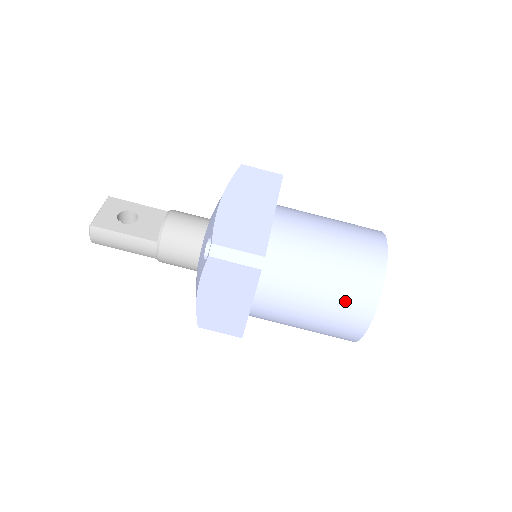
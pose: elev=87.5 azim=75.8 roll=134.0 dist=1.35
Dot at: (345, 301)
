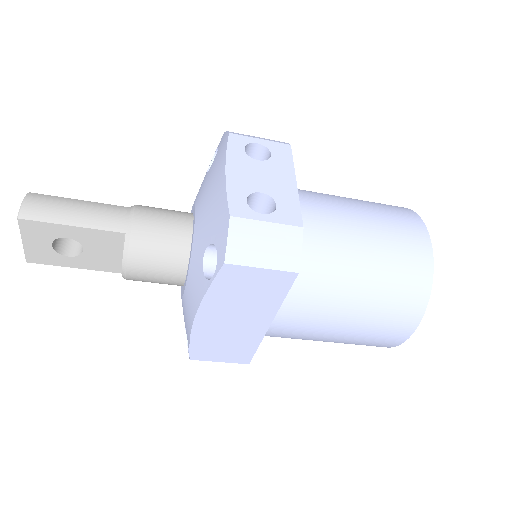
Dot at: occluded
